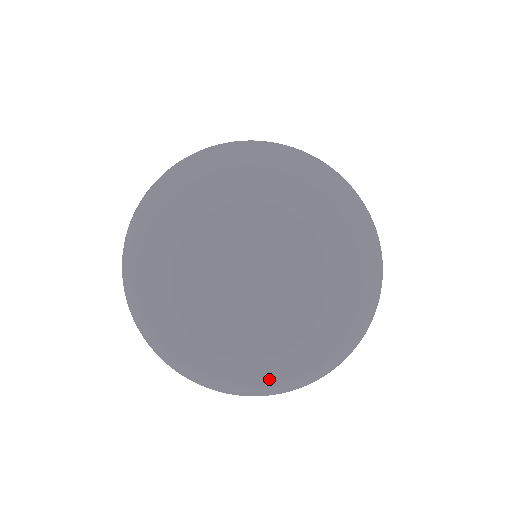
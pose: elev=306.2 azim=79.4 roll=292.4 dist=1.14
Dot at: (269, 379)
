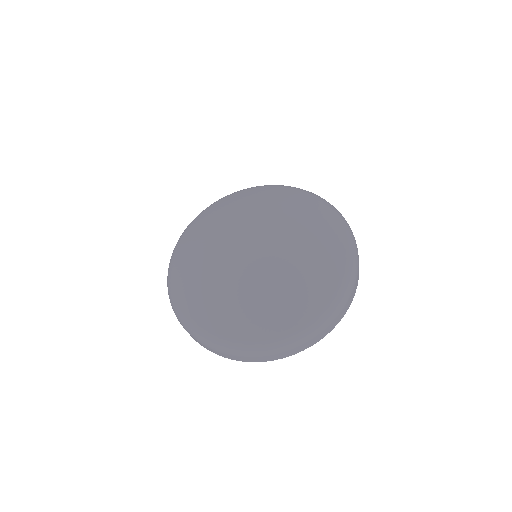
Dot at: (340, 277)
